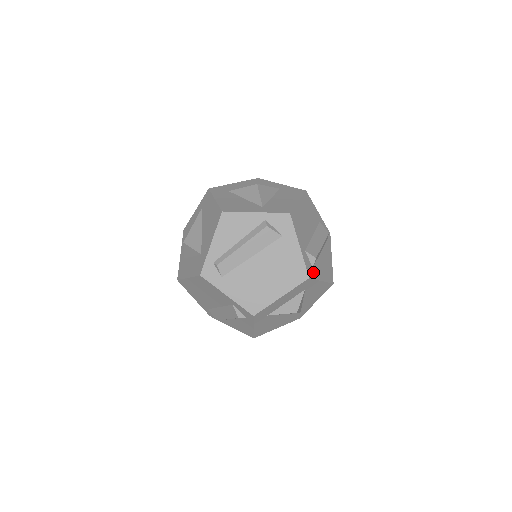
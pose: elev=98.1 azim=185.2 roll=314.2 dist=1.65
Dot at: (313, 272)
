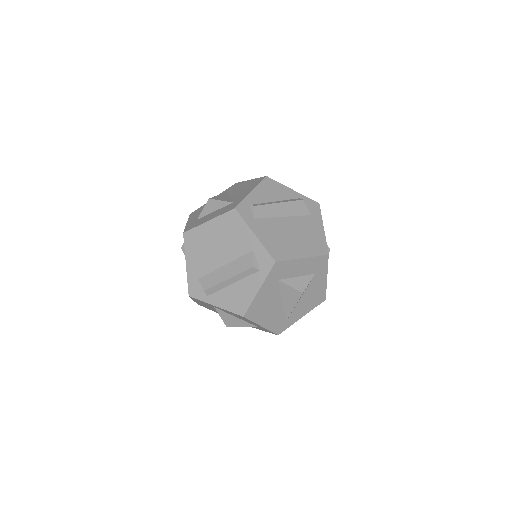
Dot at: occluded
